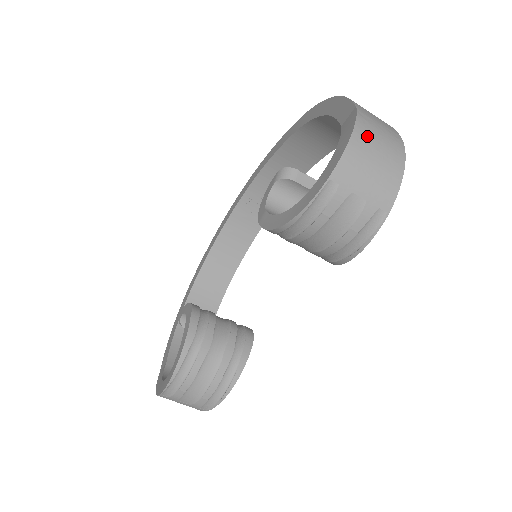
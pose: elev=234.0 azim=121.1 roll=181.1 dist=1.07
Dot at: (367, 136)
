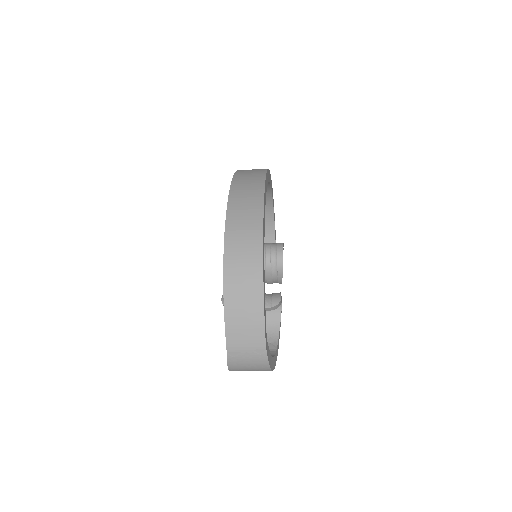
Dot at: (238, 365)
